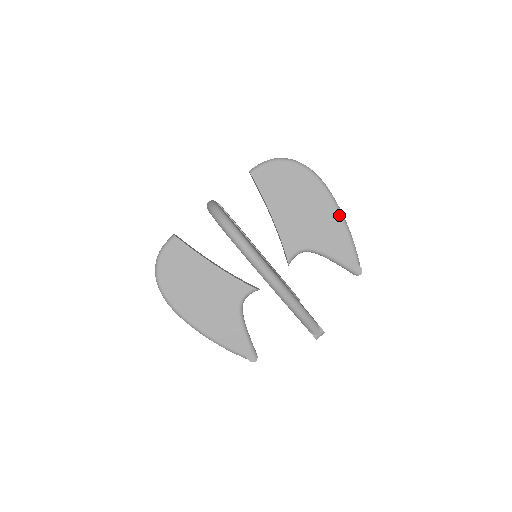
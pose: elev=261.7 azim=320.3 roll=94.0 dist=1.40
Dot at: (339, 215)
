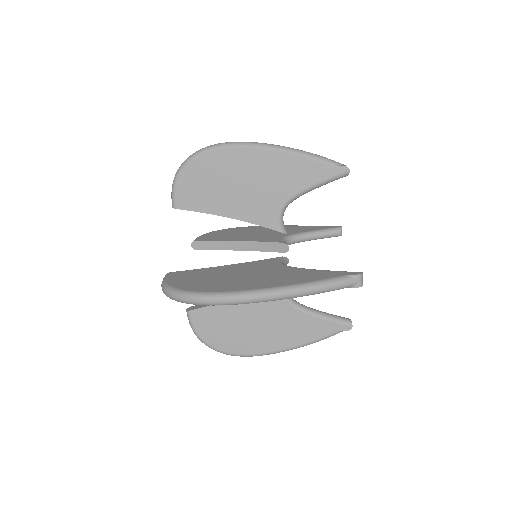
Dot at: (273, 151)
